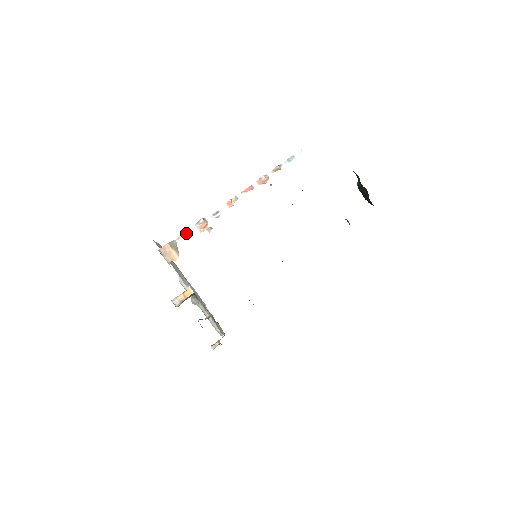
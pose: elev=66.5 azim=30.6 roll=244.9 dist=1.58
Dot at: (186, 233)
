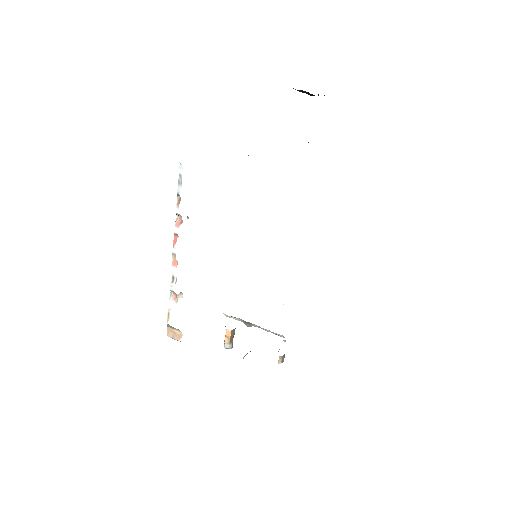
Dot at: (168, 313)
